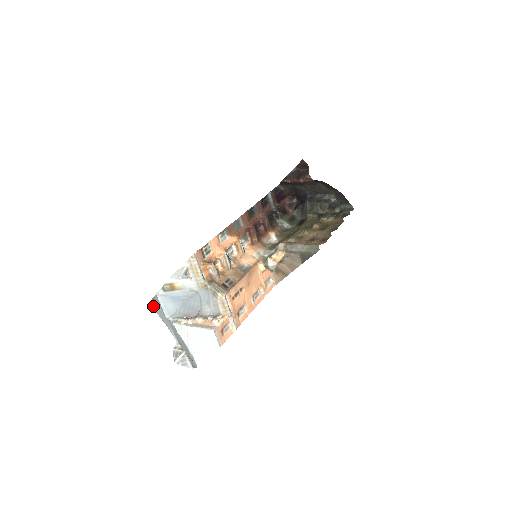
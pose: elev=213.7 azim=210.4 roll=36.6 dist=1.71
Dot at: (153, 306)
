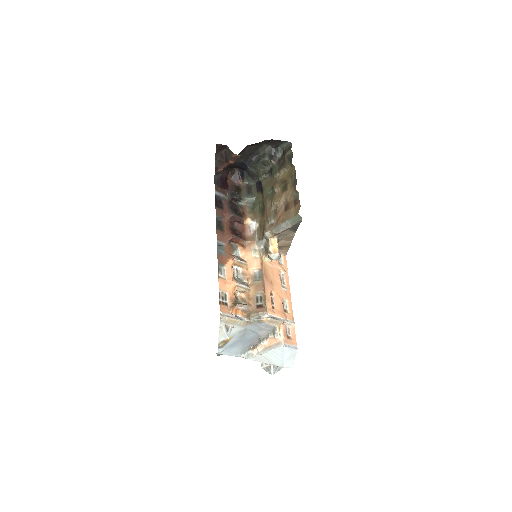
Dot at: occluded
